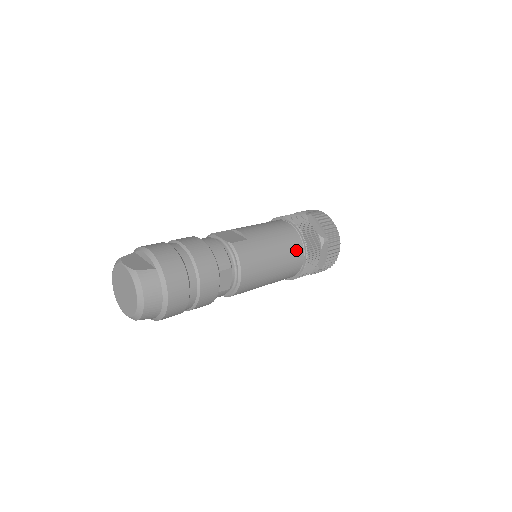
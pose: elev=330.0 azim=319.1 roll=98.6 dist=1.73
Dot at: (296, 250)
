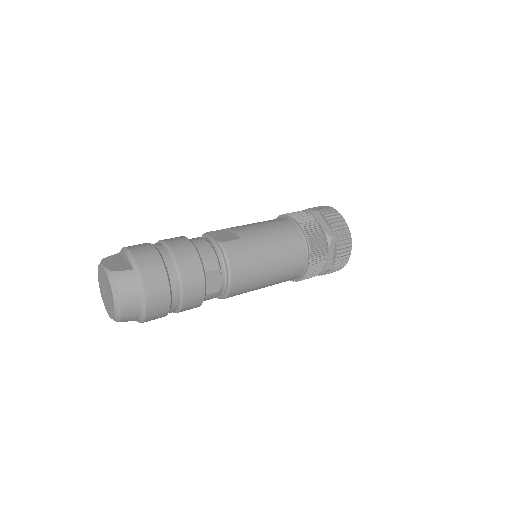
Dot at: (297, 249)
